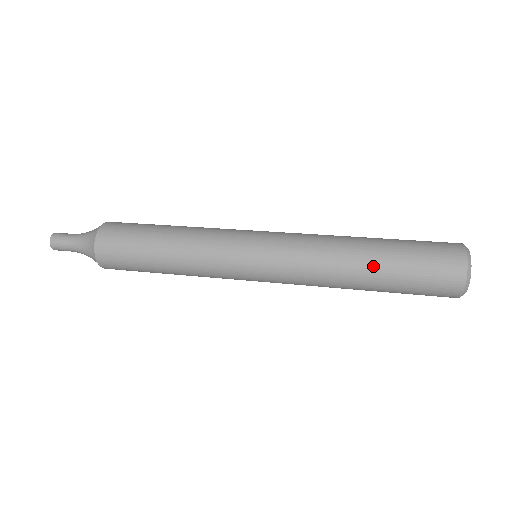
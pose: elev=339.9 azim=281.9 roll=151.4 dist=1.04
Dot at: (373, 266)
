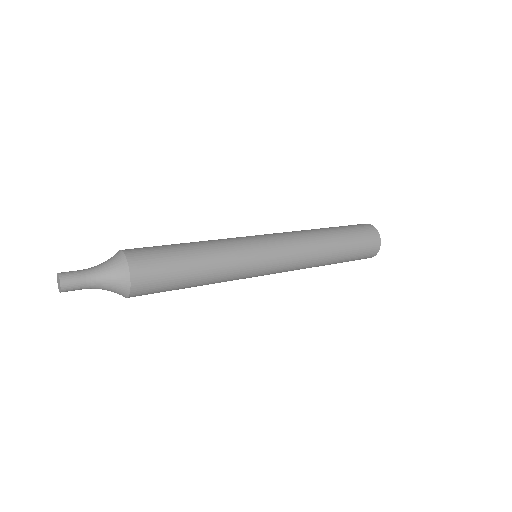
Dot at: (330, 229)
